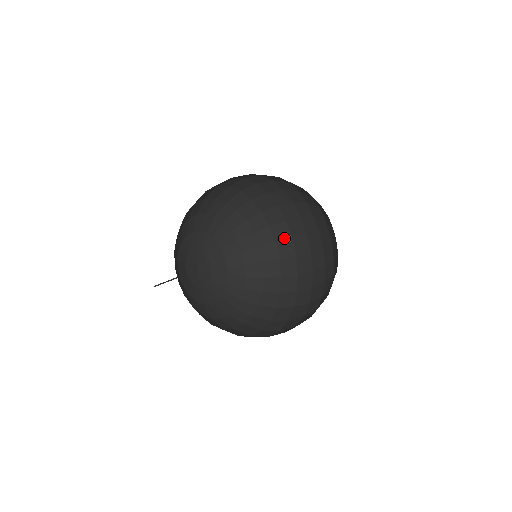
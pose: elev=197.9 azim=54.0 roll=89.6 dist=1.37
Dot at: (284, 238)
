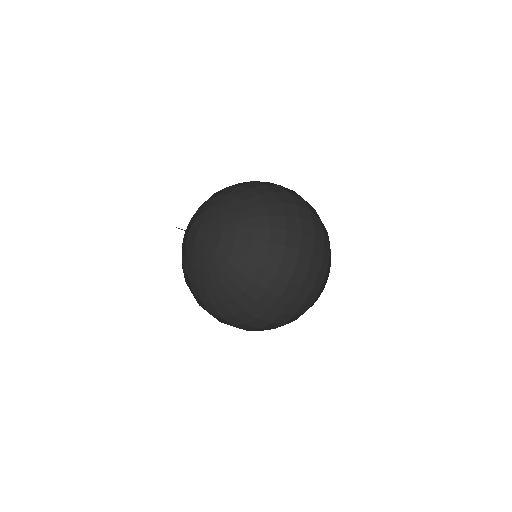
Dot at: occluded
